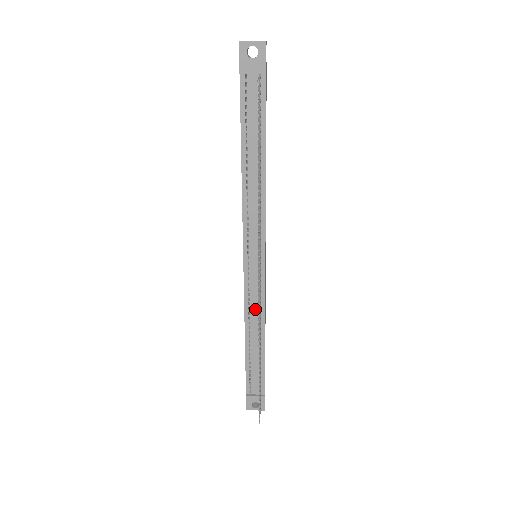
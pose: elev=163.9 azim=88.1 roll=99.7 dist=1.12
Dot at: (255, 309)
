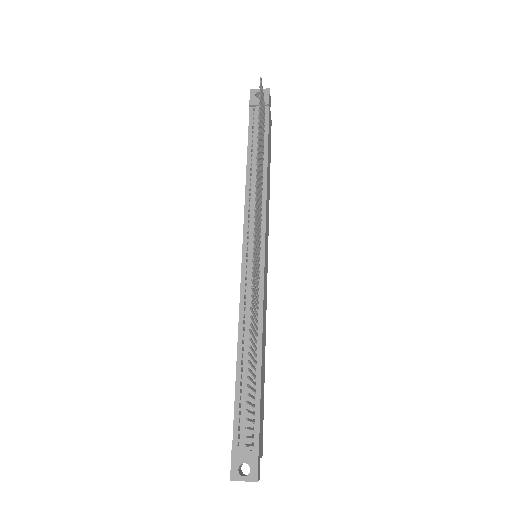
Dot at: occluded
